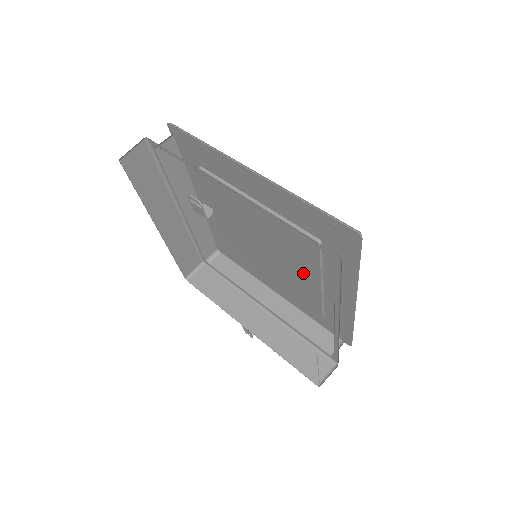
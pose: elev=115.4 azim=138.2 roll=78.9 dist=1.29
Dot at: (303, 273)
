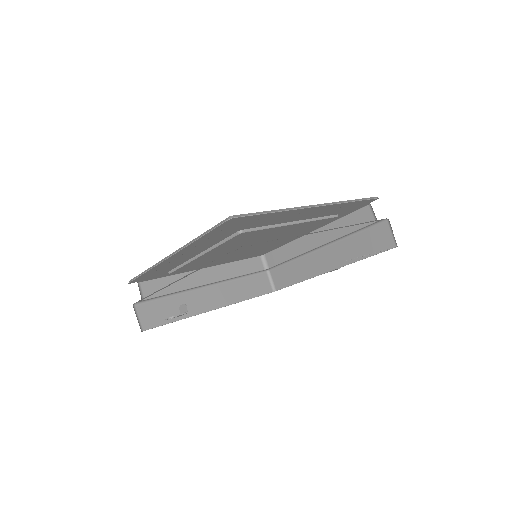
Dot at: occluded
